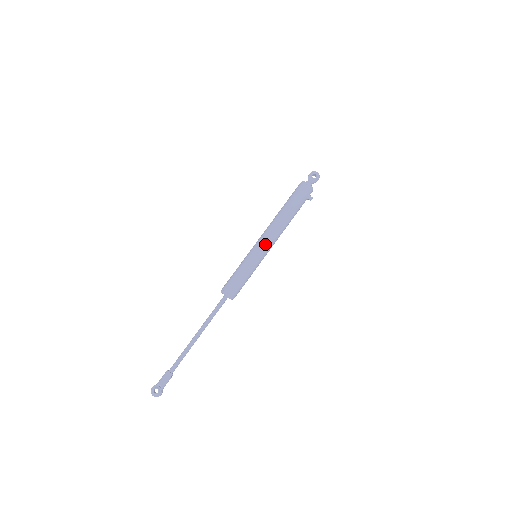
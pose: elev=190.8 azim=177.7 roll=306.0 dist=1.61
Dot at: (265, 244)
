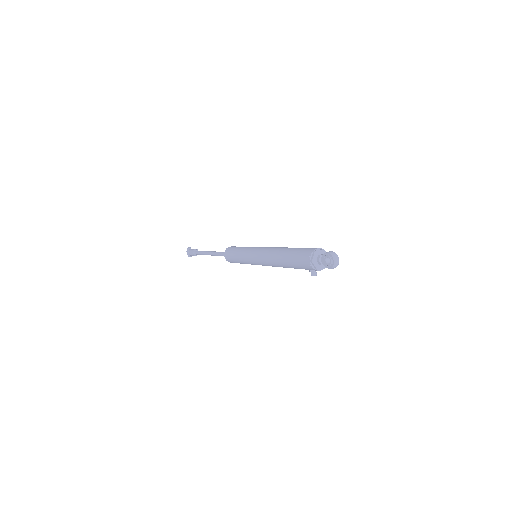
Dot at: (256, 259)
